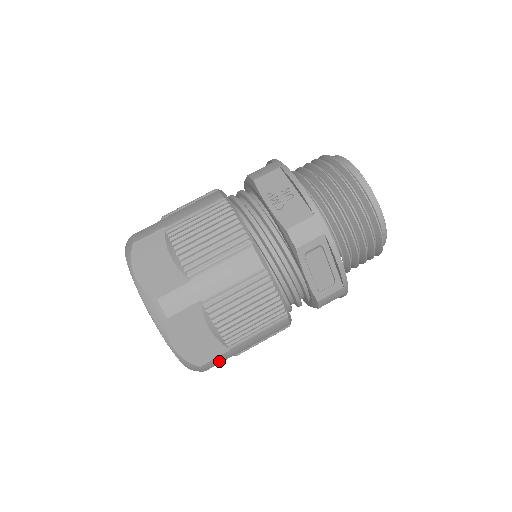
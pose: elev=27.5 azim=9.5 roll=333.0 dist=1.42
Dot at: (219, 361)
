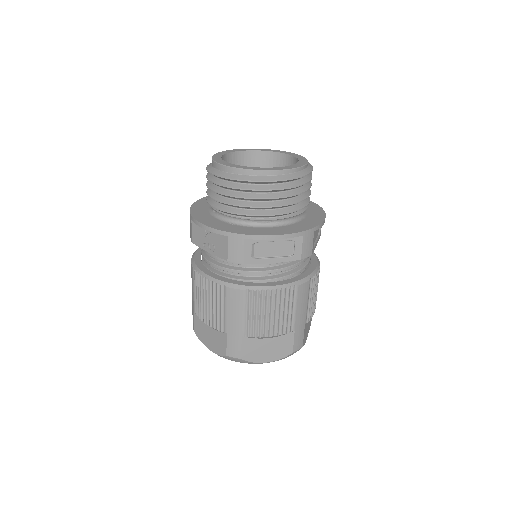
Dot at: (300, 338)
